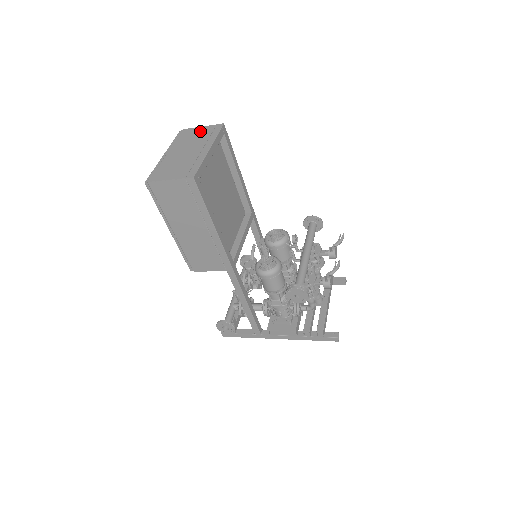
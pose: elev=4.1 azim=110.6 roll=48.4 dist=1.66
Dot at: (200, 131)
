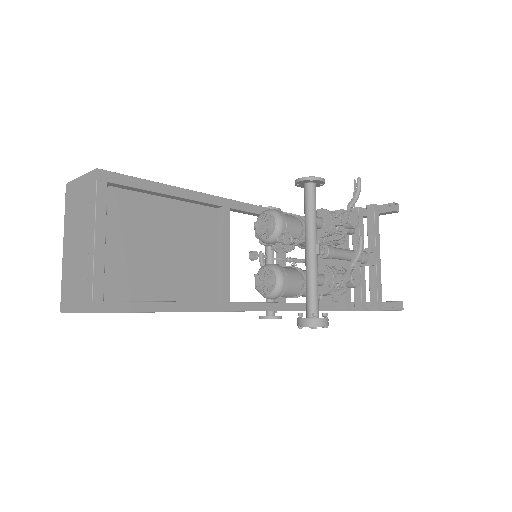
Dot at: (80, 190)
